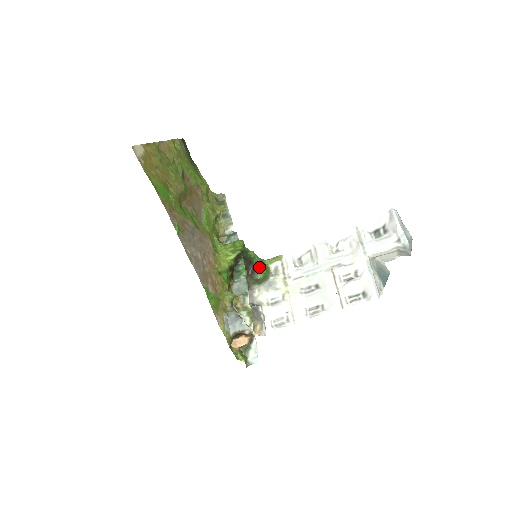
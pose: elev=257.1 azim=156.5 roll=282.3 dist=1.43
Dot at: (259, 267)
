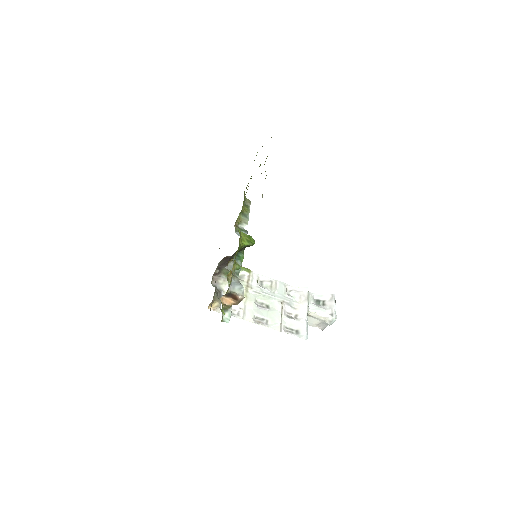
Dot at: occluded
